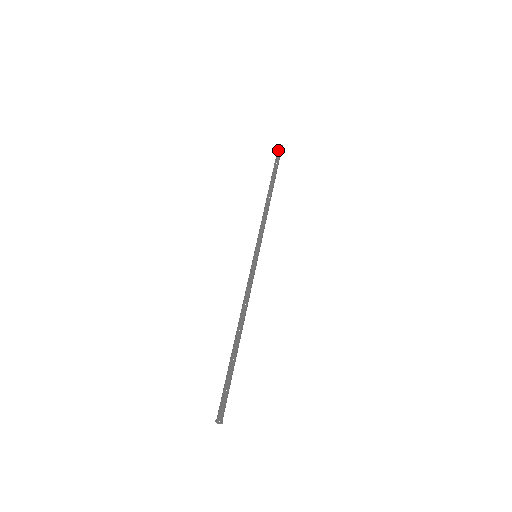
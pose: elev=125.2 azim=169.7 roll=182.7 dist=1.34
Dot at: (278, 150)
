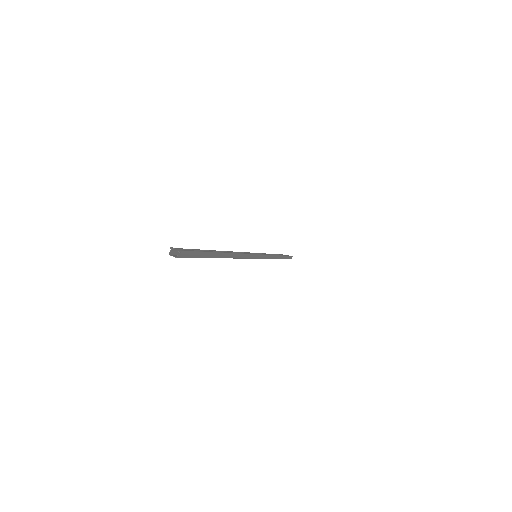
Dot at: occluded
